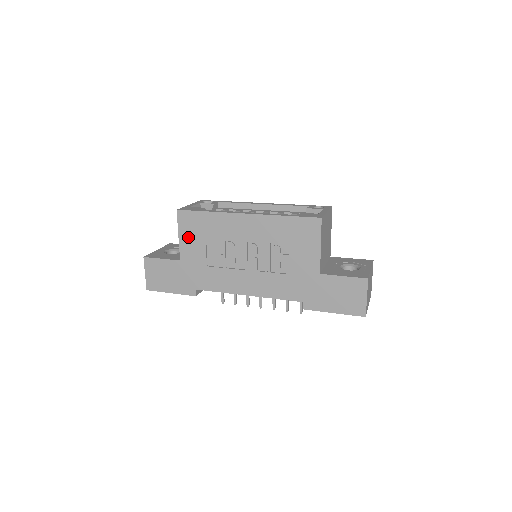
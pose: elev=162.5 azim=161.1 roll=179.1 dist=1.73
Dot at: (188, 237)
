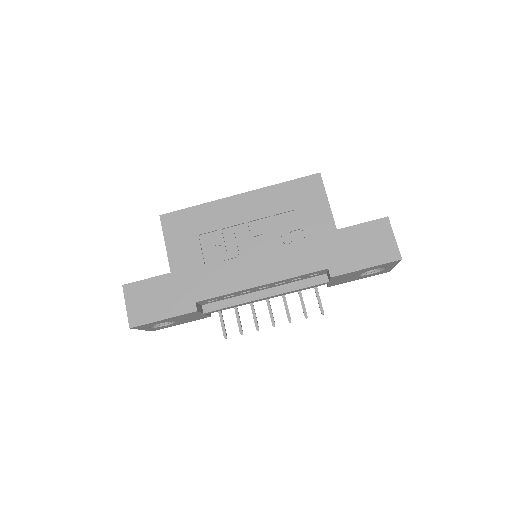
Dot at: (177, 241)
